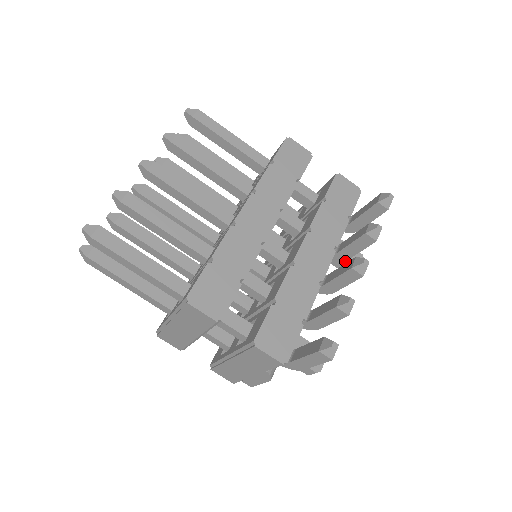
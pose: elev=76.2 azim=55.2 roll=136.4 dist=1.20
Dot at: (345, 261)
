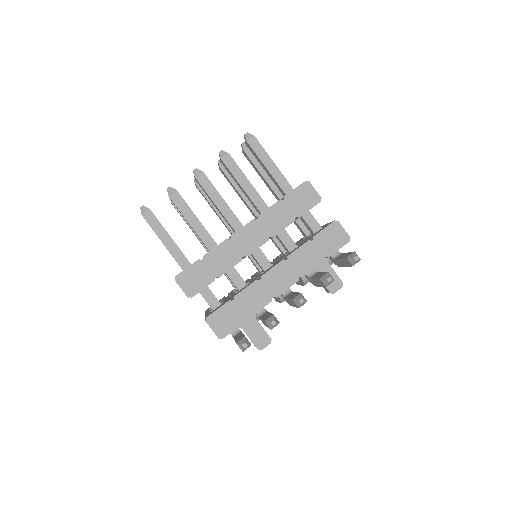
Dot at: occluded
